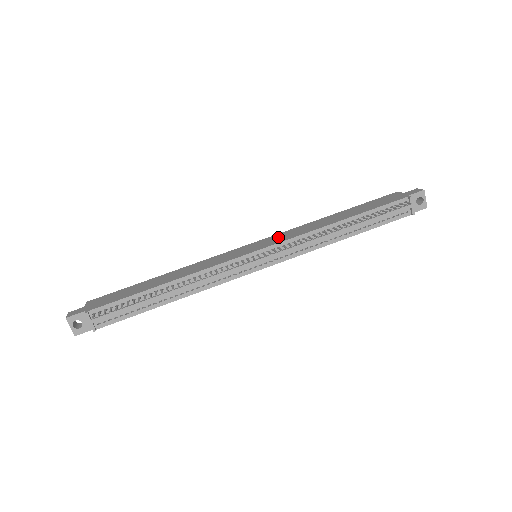
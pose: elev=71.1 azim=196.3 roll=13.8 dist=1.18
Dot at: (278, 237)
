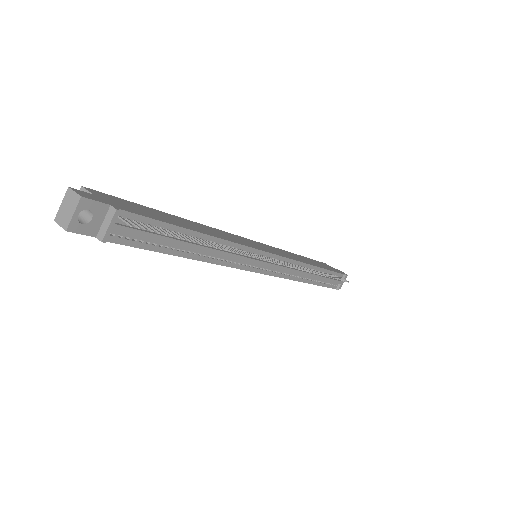
Dot at: (274, 249)
